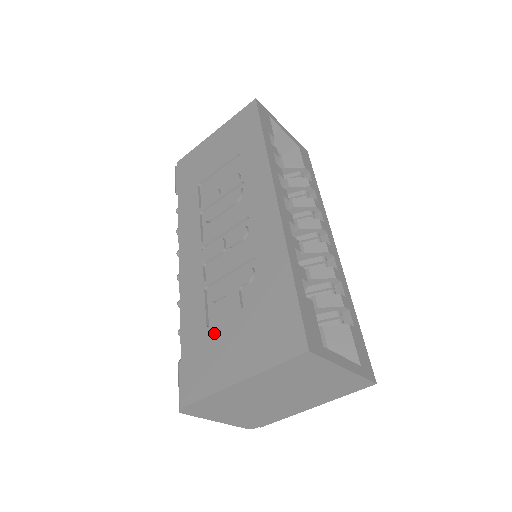
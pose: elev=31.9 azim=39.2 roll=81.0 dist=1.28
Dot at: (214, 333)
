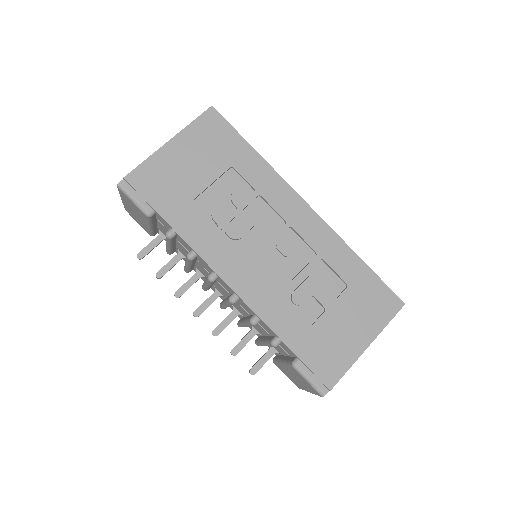
Dot at: (322, 327)
